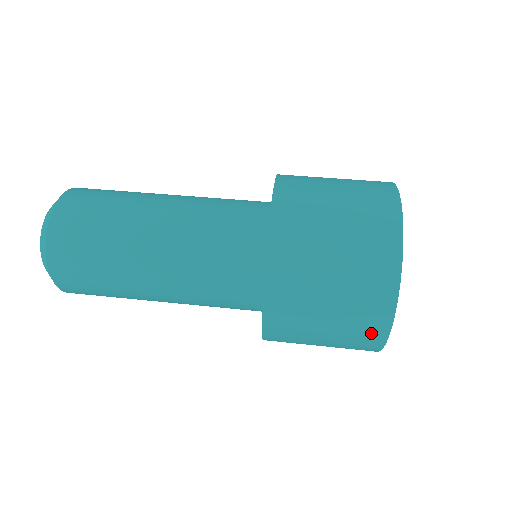
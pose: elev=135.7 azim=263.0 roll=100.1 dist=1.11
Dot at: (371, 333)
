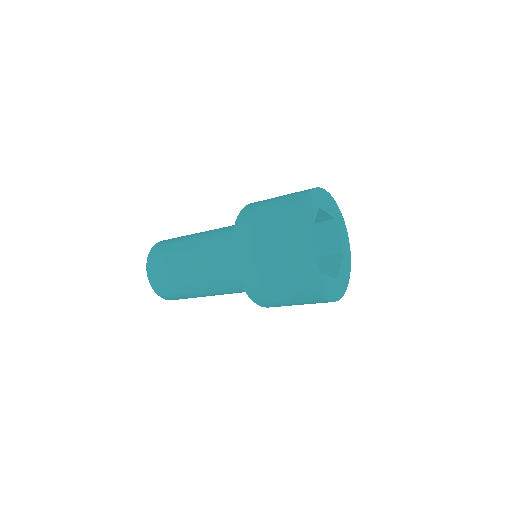
Dot at: (292, 211)
